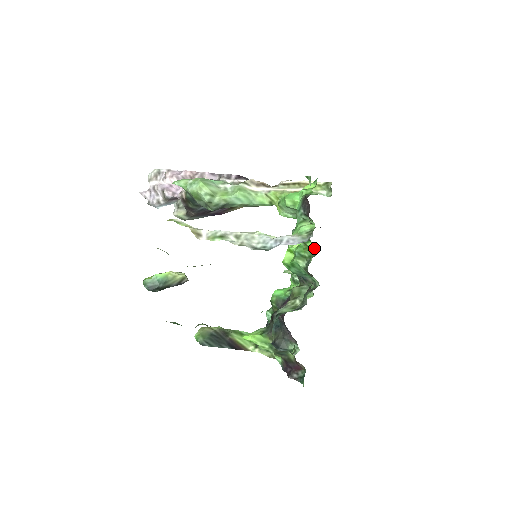
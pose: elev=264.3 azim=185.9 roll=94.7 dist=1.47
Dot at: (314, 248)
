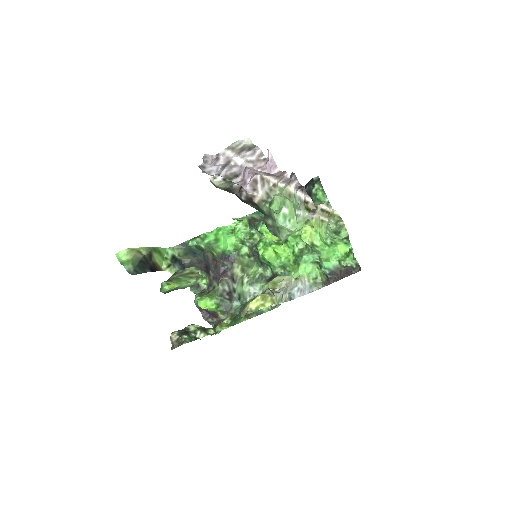
Dot at: occluded
